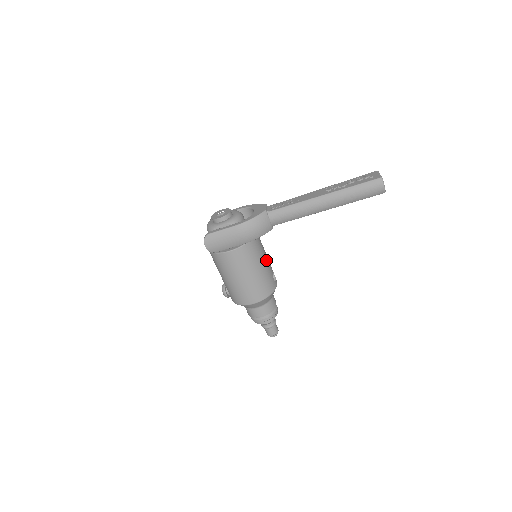
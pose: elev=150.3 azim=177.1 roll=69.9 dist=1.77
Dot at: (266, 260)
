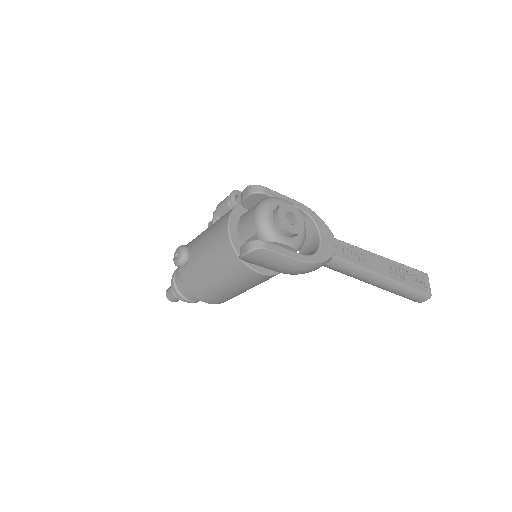
Dot at: occluded
